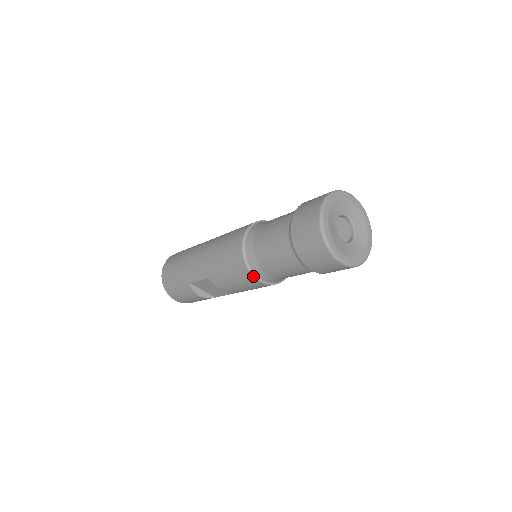
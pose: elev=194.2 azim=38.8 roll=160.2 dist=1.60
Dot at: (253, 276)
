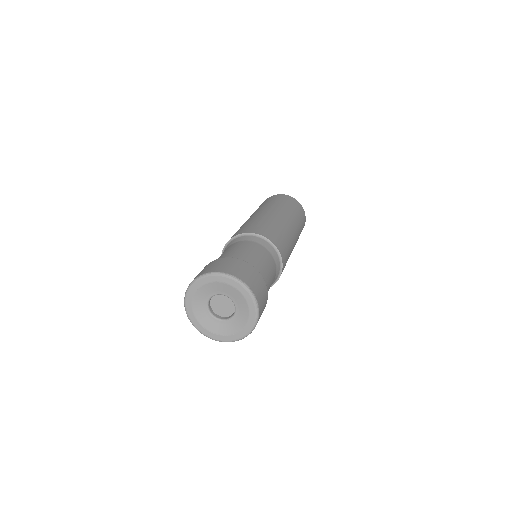
Dot at: occluded
